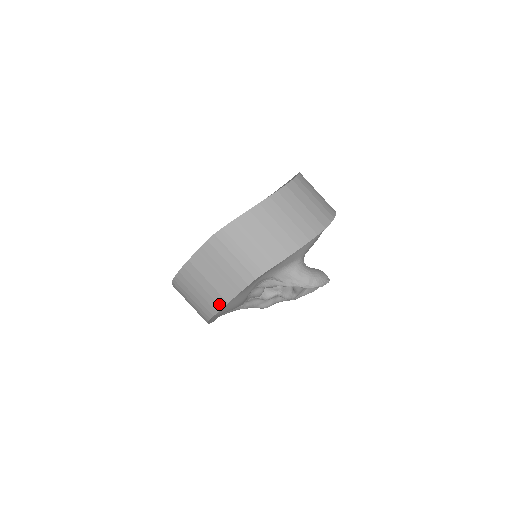
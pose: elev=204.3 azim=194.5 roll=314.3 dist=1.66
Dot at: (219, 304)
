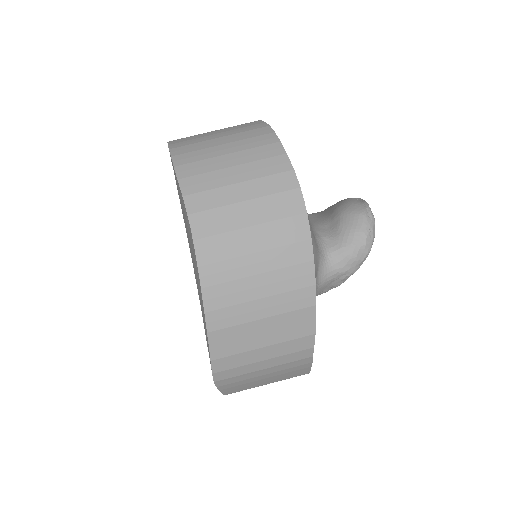
Dot at: occluded
